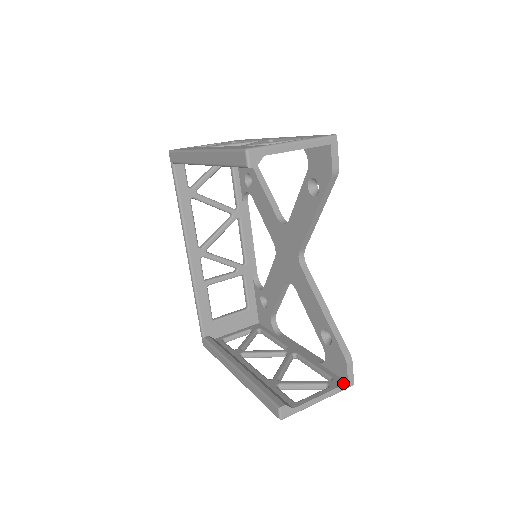
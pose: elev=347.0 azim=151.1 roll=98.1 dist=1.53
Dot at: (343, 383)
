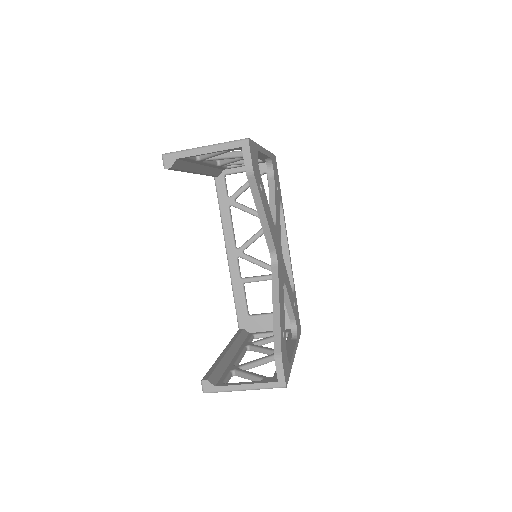
Dot at: (273, 381)
